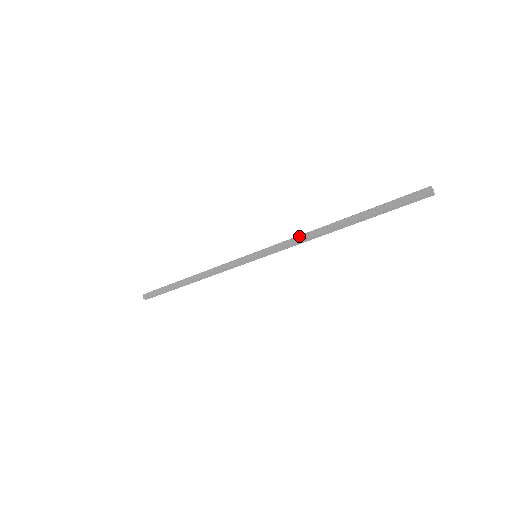
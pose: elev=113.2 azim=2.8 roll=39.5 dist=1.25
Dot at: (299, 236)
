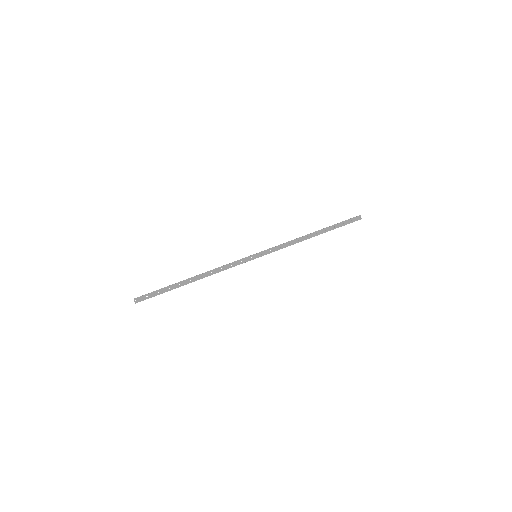
Dot at: (290, 242)
